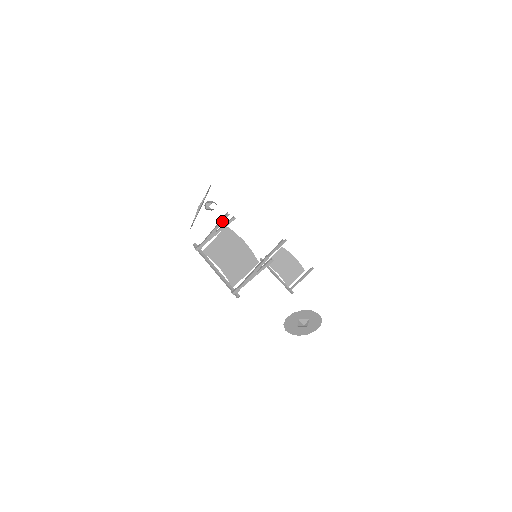
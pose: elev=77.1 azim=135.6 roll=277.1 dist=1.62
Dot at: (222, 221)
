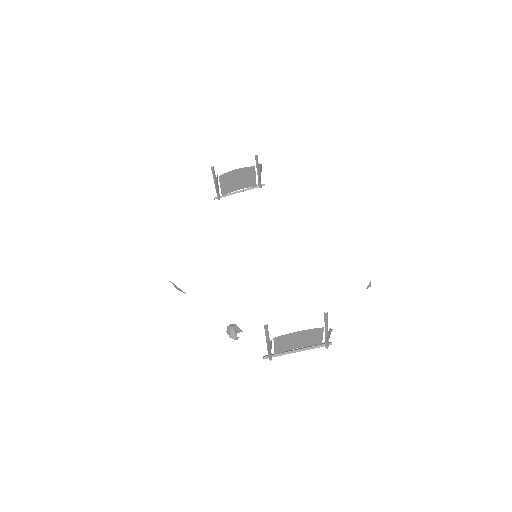
Dot at: (270, 344)
